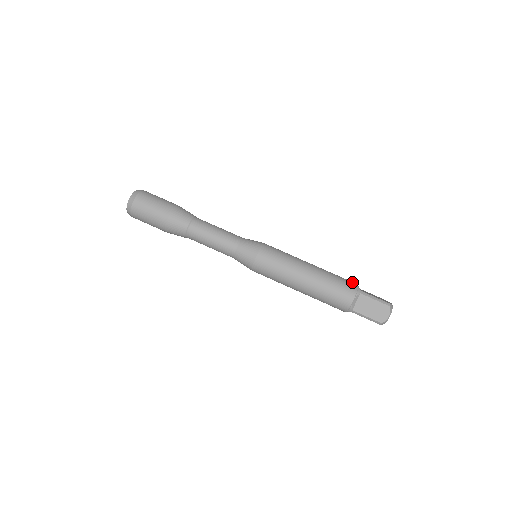
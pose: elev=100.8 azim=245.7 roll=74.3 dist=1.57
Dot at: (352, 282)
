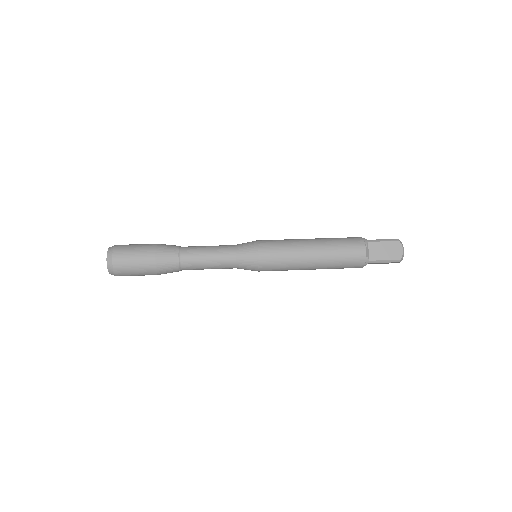
Dot at: (355, 237)
